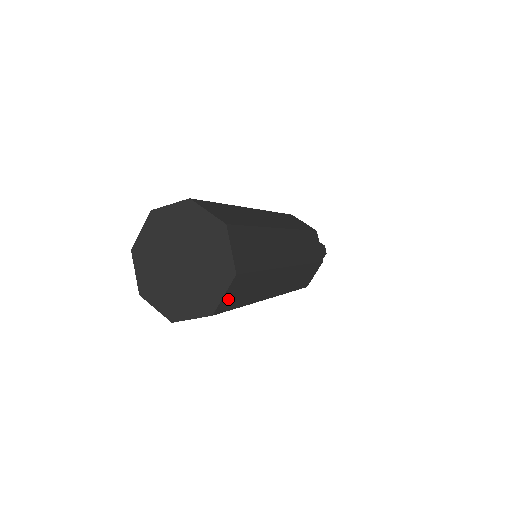
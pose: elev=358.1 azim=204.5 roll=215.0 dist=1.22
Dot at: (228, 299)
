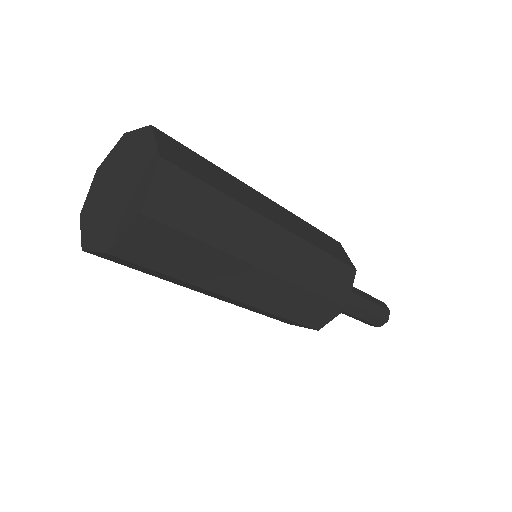
Dot at: (172, 154)
